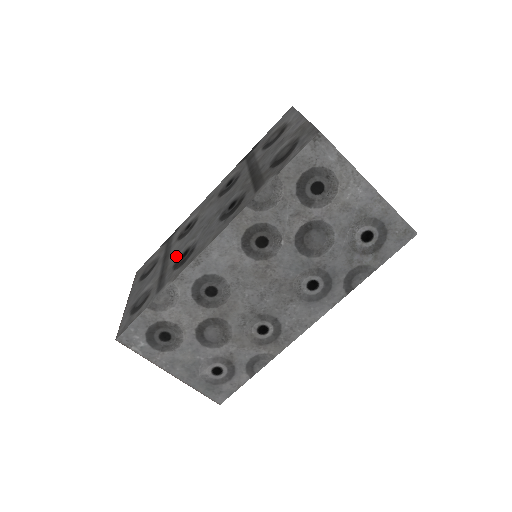
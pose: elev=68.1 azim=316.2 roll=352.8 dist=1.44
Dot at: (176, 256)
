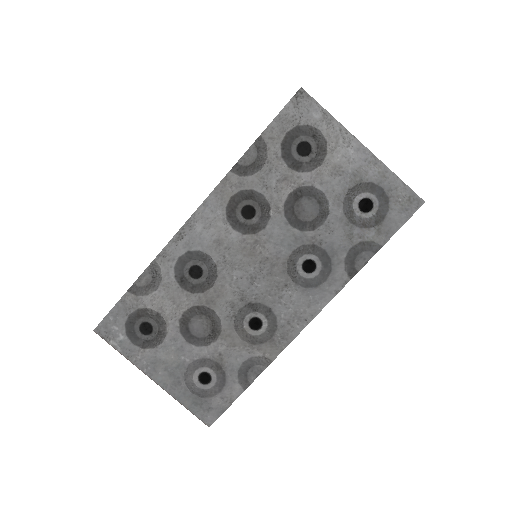
Dot at: occluded
